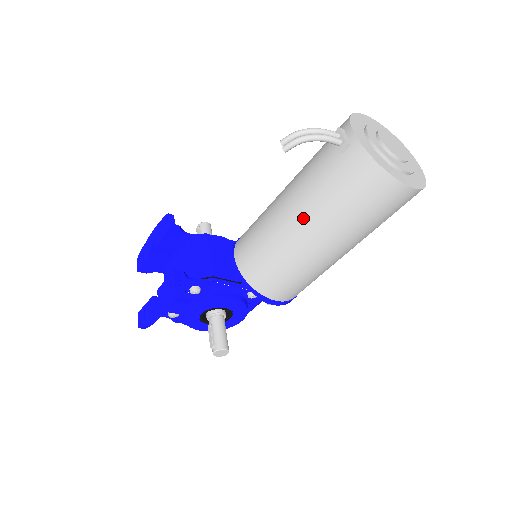
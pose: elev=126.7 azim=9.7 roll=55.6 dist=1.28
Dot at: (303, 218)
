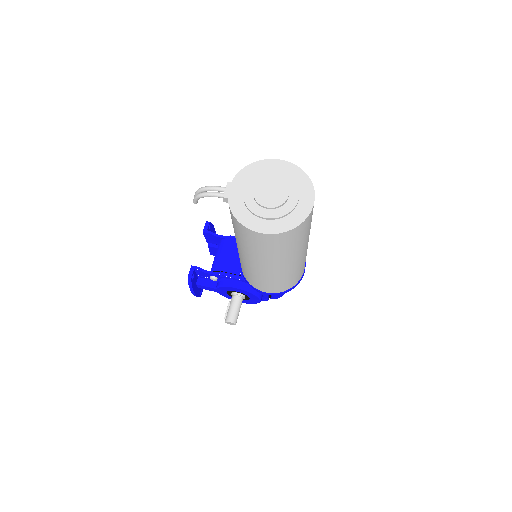
Dot at: (236, 242)
